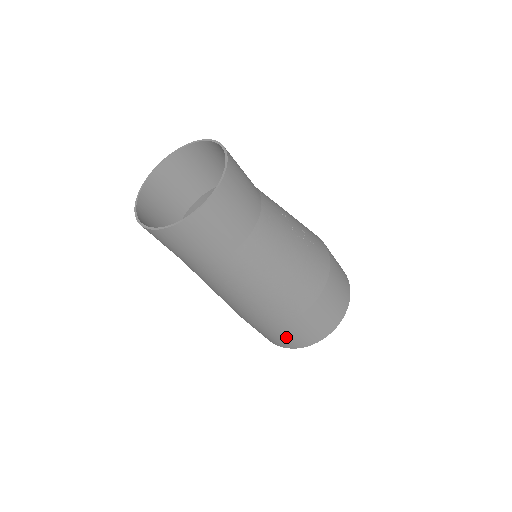
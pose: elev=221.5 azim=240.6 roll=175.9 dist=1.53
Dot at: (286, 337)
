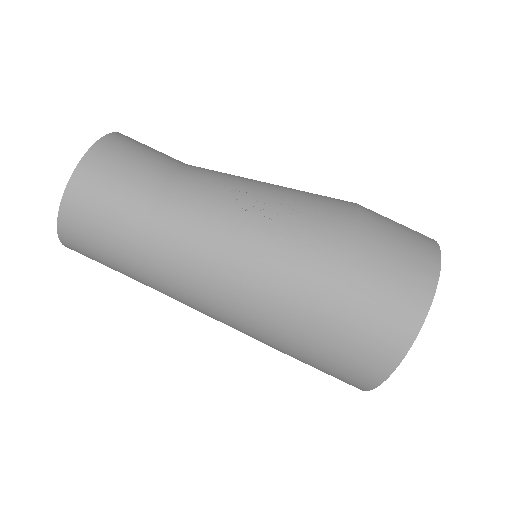
Dot at: (329, 370)
